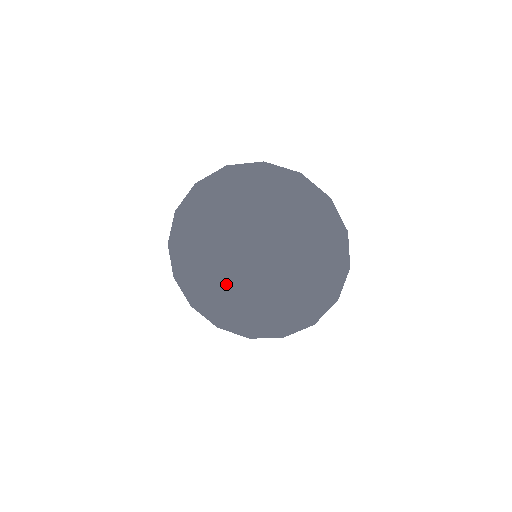
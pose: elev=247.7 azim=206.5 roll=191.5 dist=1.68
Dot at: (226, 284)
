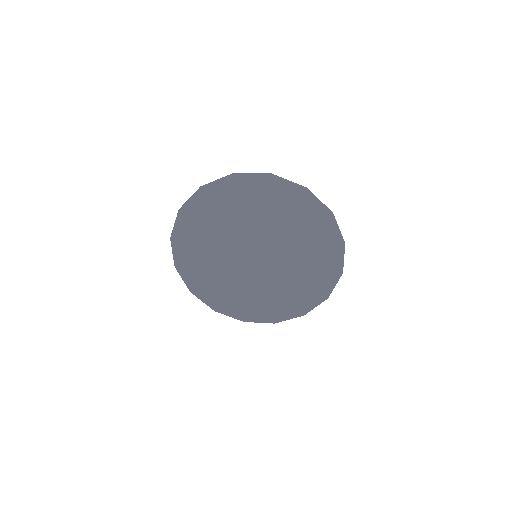
Dot at: (225, 277)
